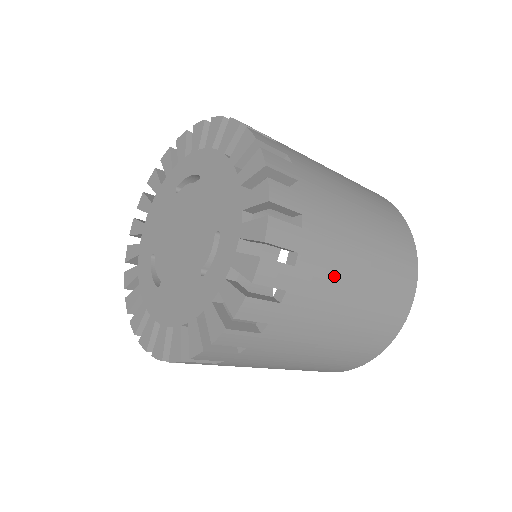
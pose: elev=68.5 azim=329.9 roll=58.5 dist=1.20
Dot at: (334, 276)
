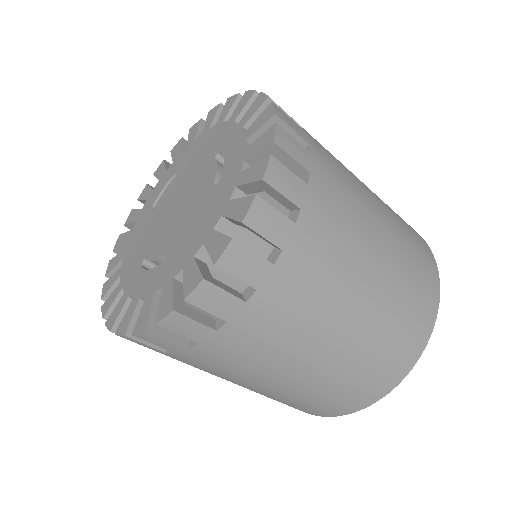
Dot at: (342, 166)
